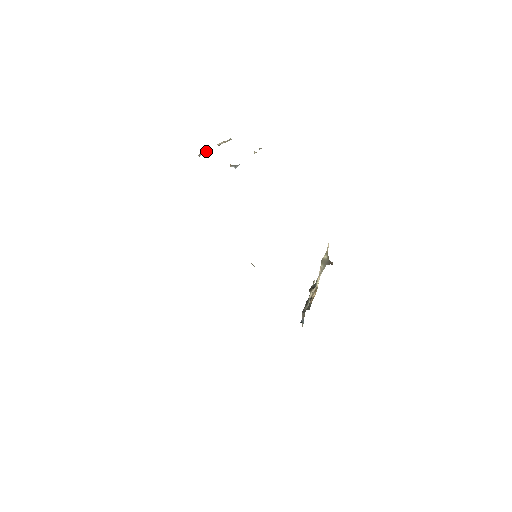
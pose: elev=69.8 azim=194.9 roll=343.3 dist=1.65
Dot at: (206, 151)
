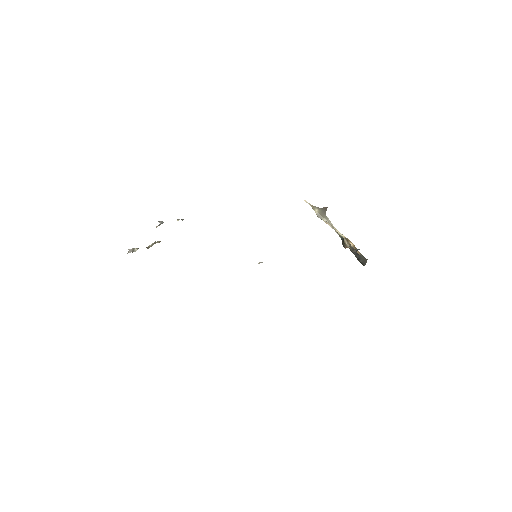
Dot at: (135, 248)
